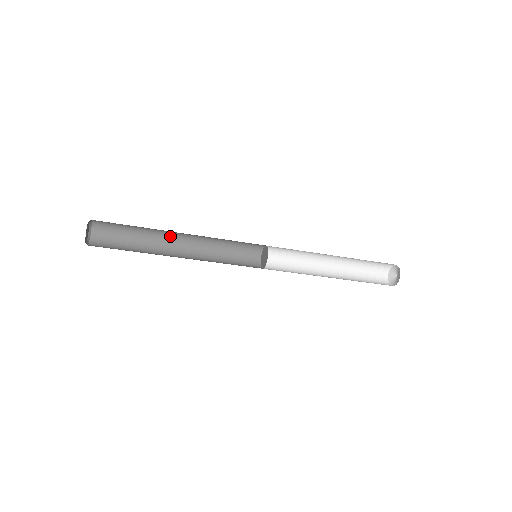
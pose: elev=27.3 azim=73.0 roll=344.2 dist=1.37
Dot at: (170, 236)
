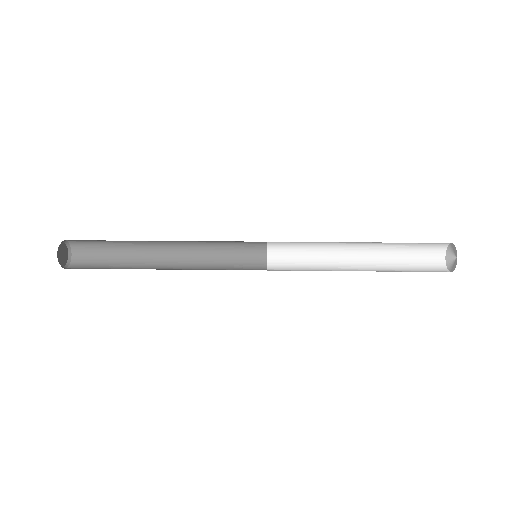
Dot at: occluded
